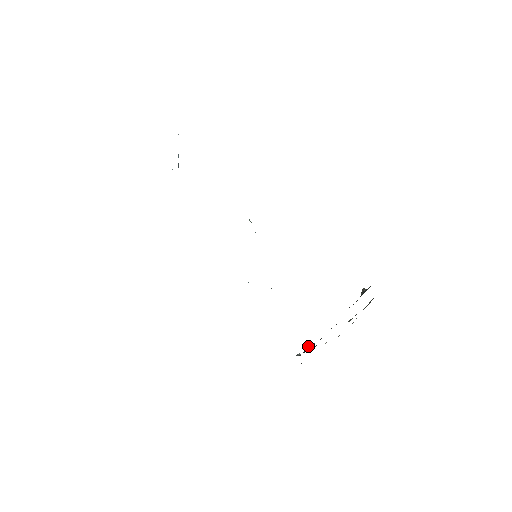
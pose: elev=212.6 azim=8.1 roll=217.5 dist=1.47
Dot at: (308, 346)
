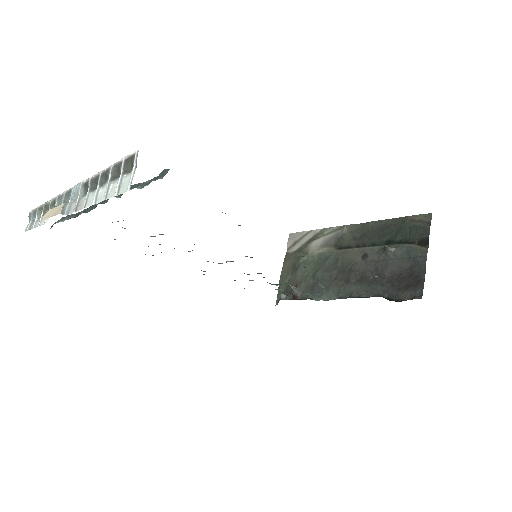
Dot at: (295, 288)
